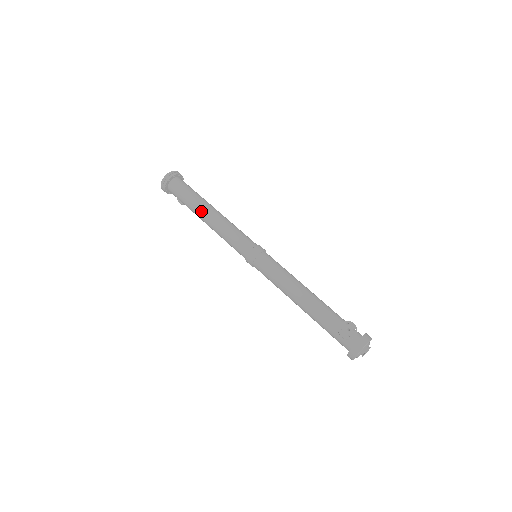
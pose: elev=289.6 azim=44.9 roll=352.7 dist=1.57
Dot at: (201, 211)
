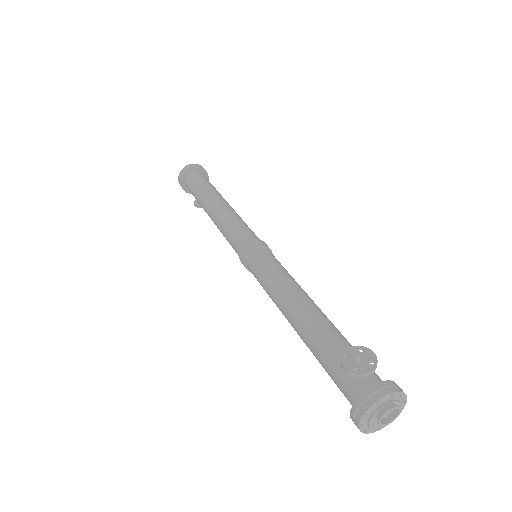
Dot at: (209, 200)
